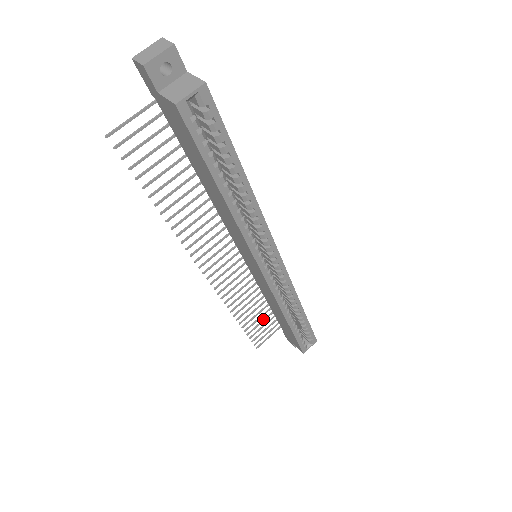
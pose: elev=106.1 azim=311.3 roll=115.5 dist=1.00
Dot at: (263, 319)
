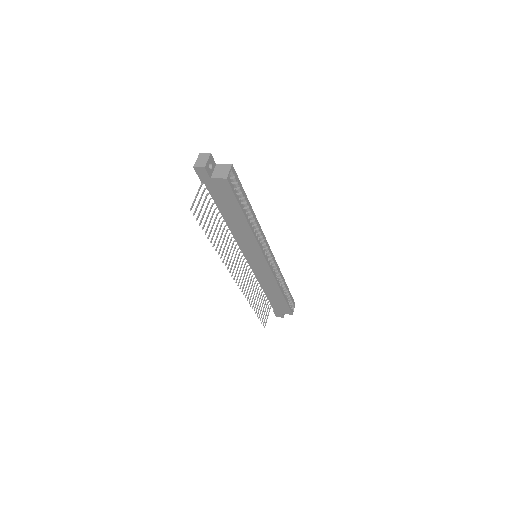
Dot at: (262, 305)
